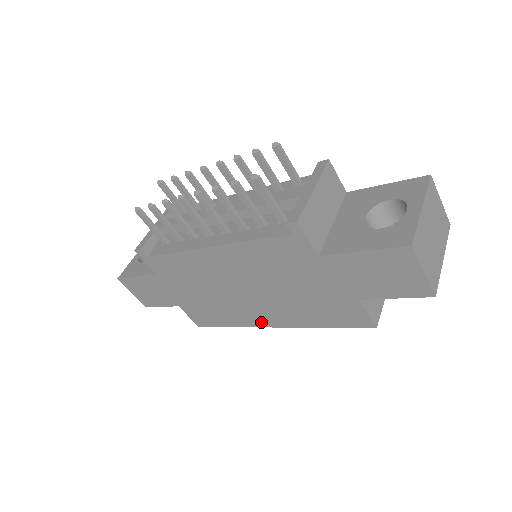
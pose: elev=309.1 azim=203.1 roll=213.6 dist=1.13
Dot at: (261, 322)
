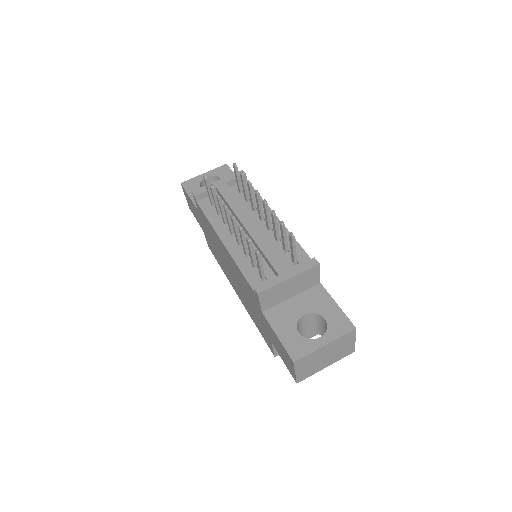
Dot at: (234, 288)
